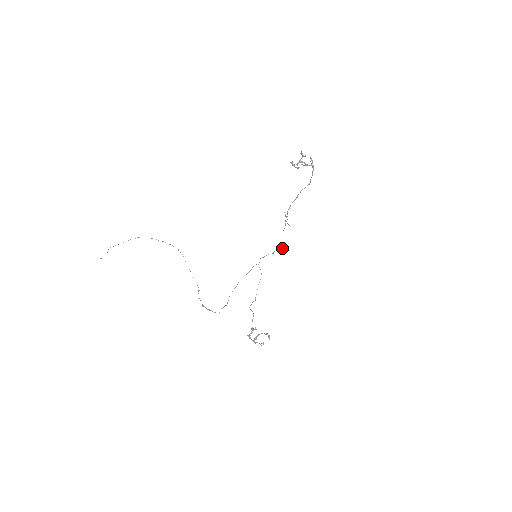
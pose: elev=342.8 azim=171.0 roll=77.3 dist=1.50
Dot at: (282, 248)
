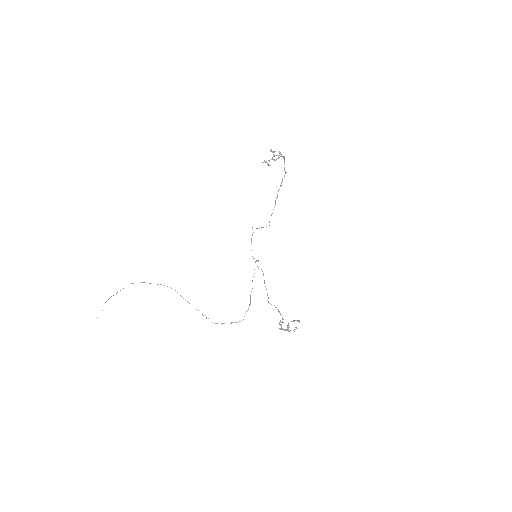
Dot at: occluded
